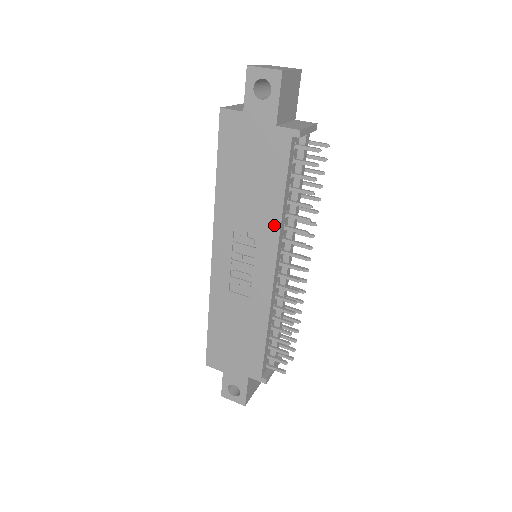
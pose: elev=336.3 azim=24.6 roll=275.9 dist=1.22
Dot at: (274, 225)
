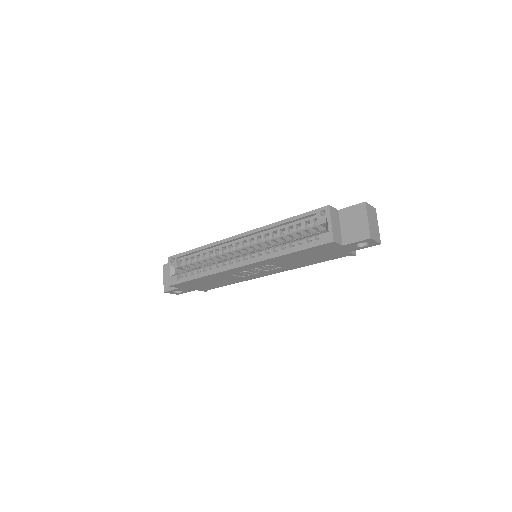
Dot at: (295, 268)
